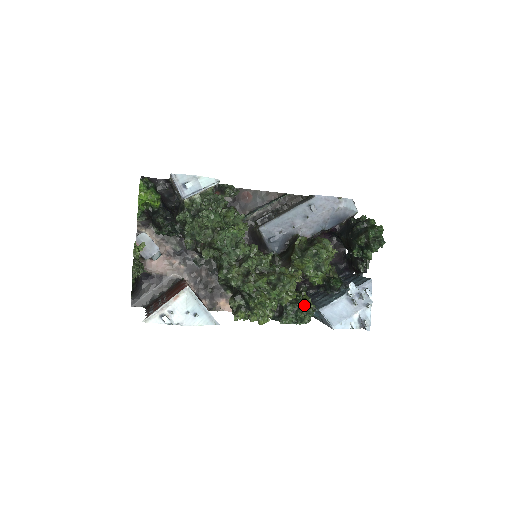
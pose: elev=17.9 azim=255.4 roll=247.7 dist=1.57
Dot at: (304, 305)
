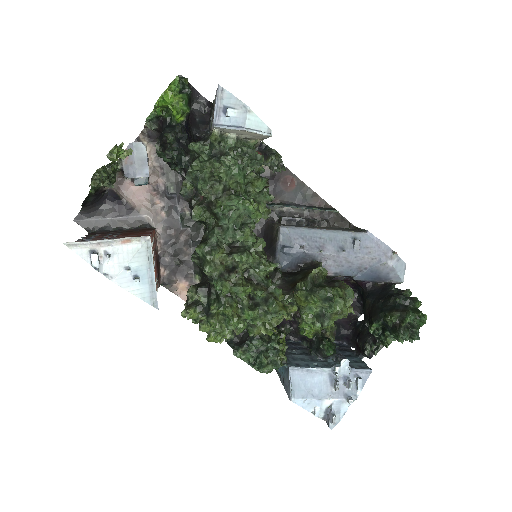
Dot at: (275, 350)
